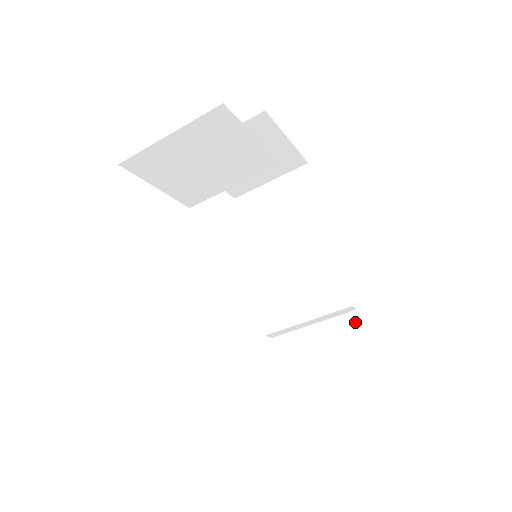
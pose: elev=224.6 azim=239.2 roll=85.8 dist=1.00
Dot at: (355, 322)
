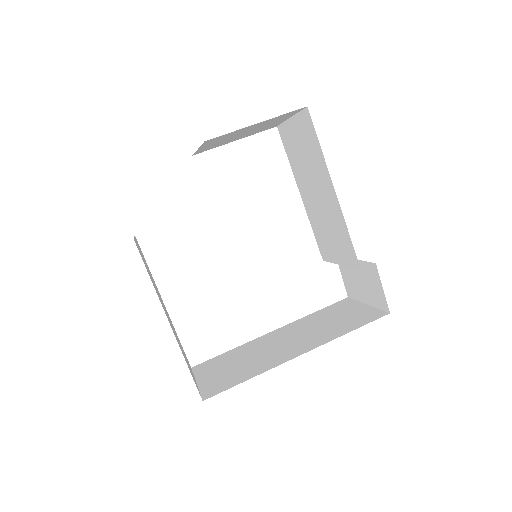
Dot at: (376, 273)
